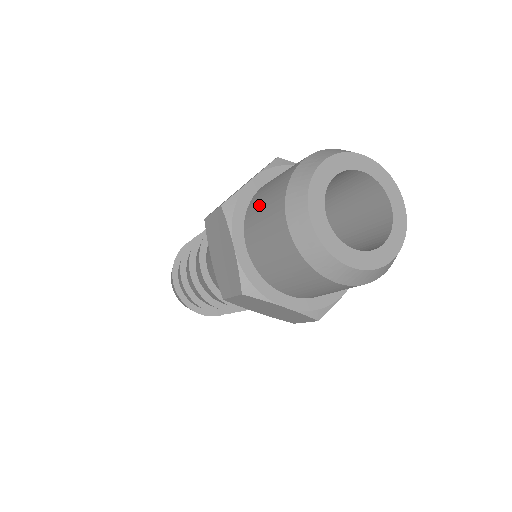
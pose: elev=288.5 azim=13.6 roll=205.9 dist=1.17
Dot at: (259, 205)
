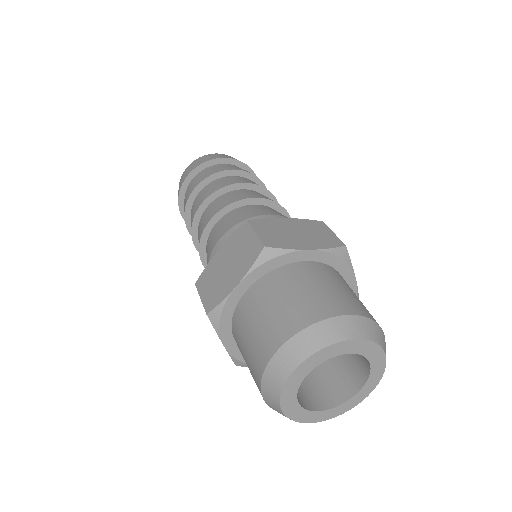
Dot at: (286, 288)
